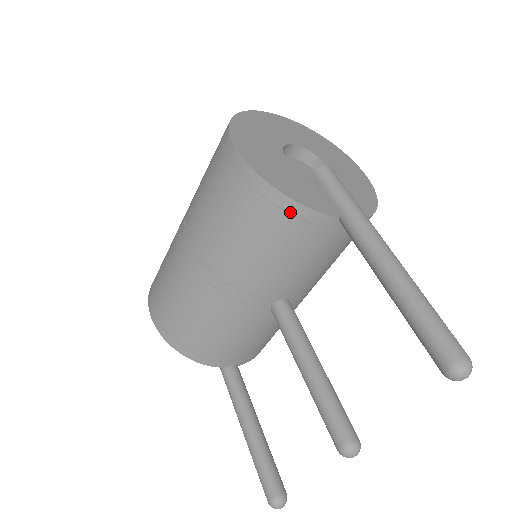
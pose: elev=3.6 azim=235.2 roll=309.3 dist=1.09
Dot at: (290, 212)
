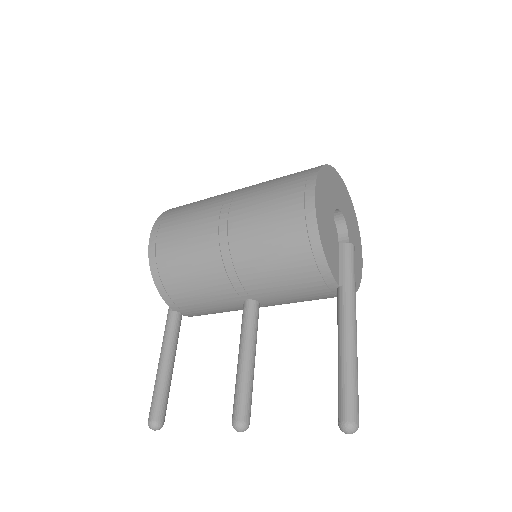
Dot at: (317, 262)
